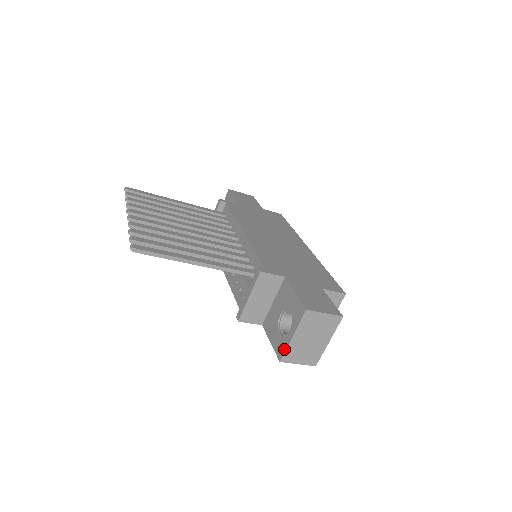
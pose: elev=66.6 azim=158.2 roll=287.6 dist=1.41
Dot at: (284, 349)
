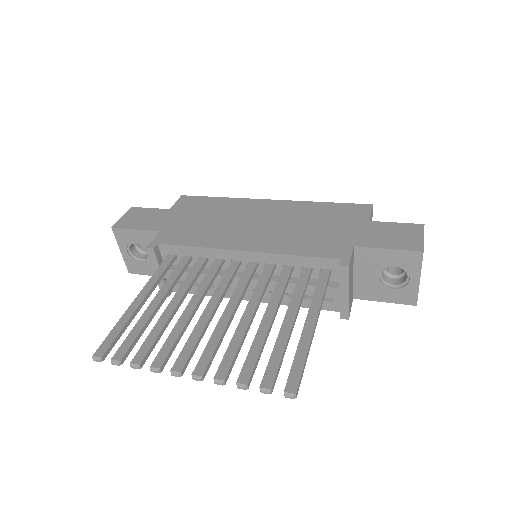
Dot at: (415, 295)
